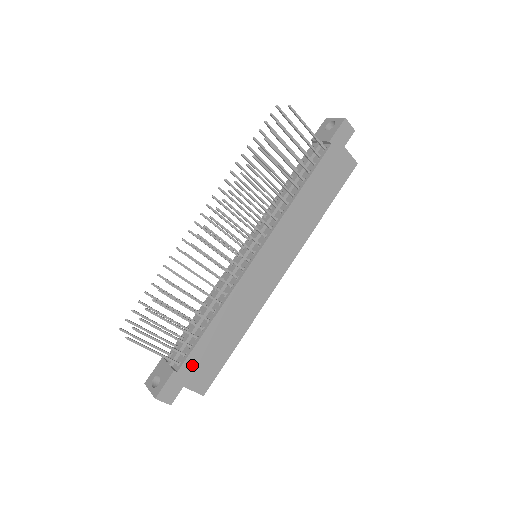
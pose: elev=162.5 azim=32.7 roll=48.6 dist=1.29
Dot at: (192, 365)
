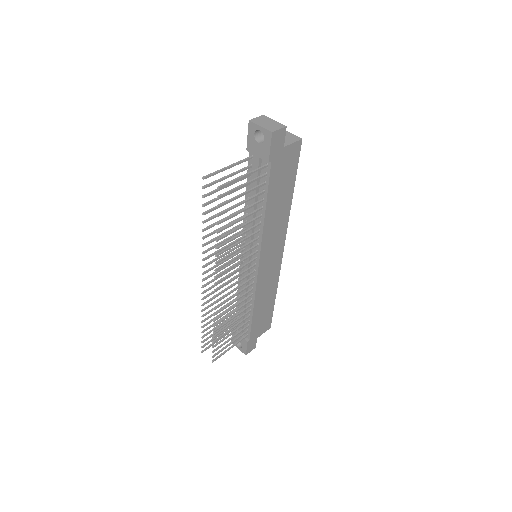
Dot at: (255, 330)
